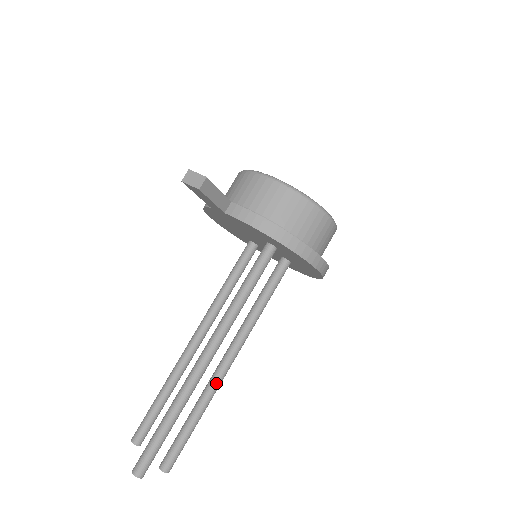
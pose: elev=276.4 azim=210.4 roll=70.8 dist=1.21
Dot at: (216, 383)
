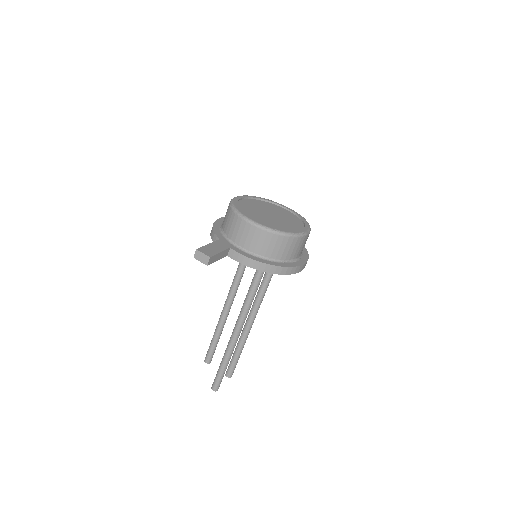
Dot at: (248, 331)
